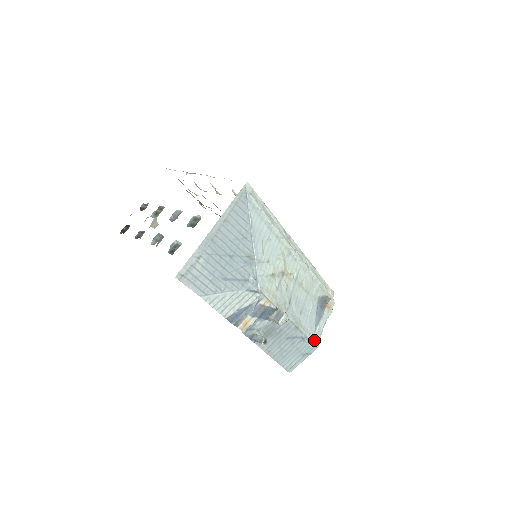
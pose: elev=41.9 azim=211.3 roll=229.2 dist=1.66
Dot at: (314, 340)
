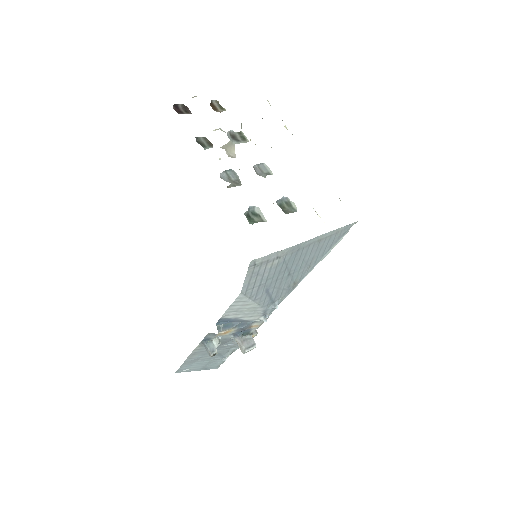
Dot at: (223, 362)
